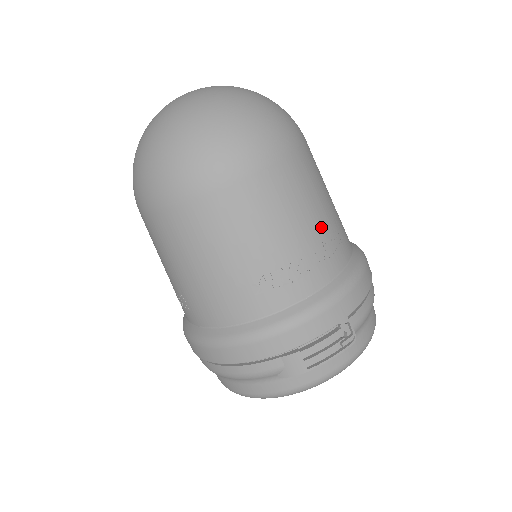
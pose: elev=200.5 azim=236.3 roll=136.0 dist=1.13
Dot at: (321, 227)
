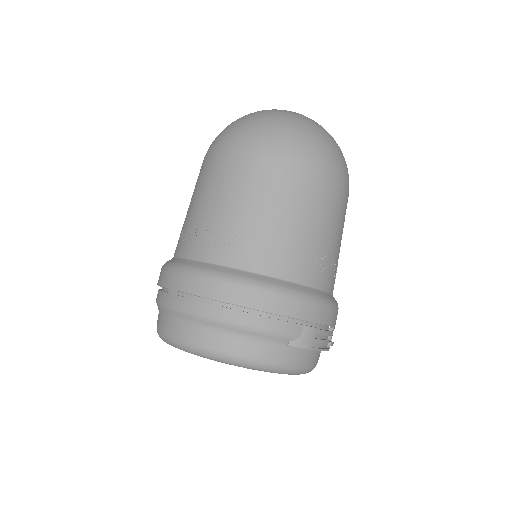
Dot at: occluded
